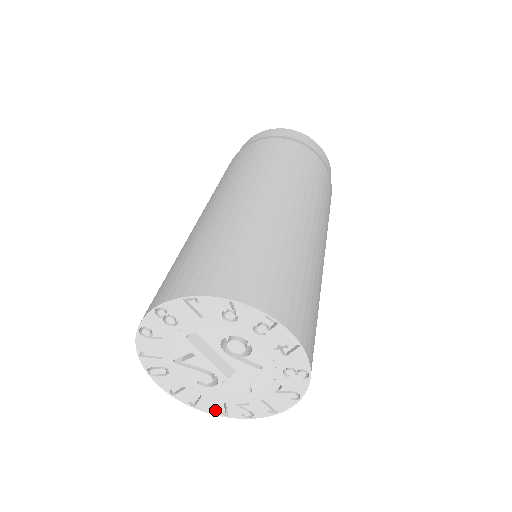
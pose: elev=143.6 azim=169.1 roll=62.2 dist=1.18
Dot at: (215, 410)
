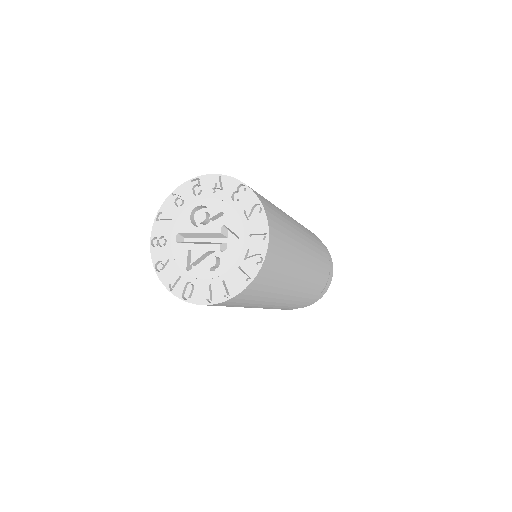
Dot at: (242, 283)
